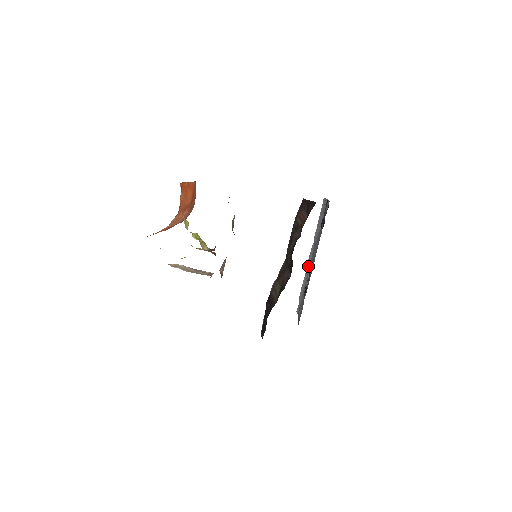
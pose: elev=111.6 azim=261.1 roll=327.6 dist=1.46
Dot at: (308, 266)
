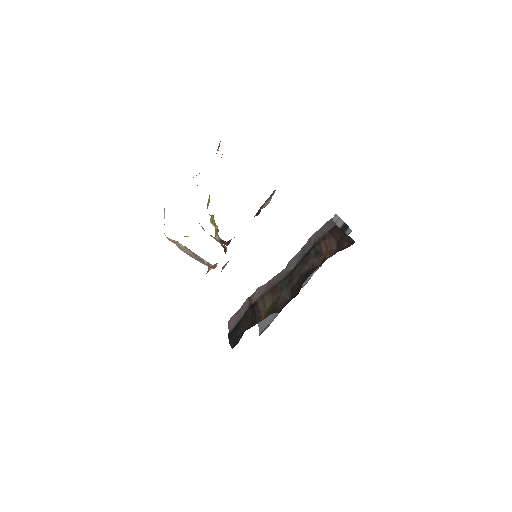
Dot at: occluded
